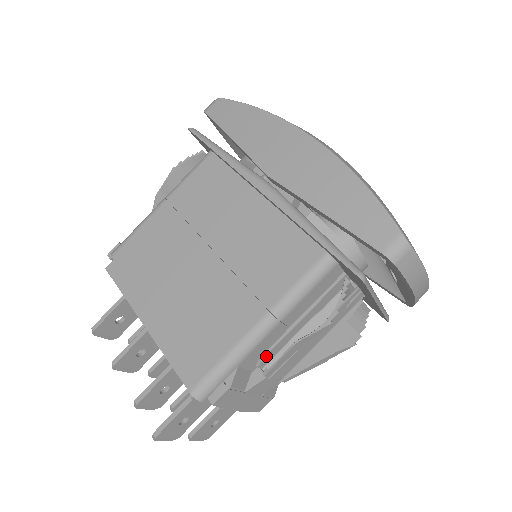
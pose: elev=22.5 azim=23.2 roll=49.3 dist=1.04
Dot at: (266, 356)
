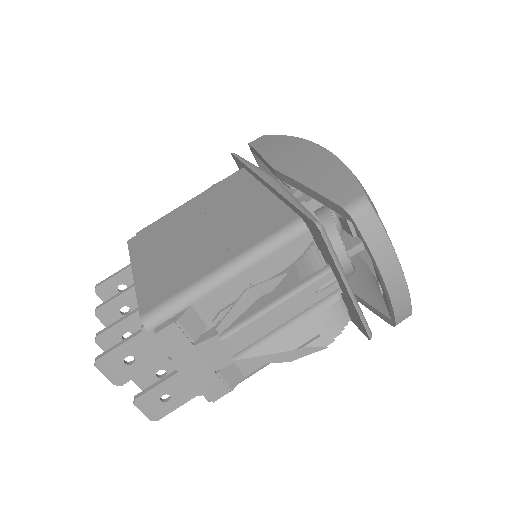
Dot at: (224, 311)
